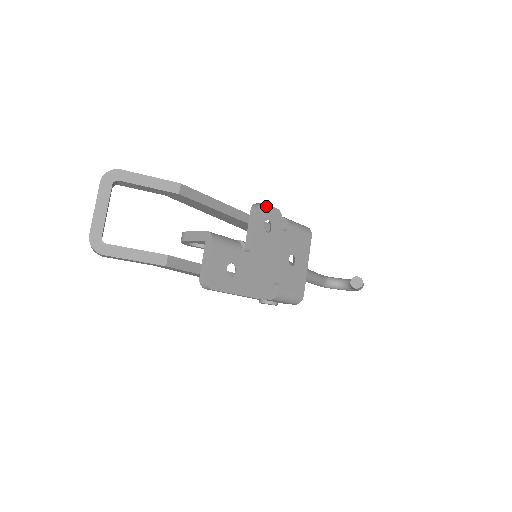
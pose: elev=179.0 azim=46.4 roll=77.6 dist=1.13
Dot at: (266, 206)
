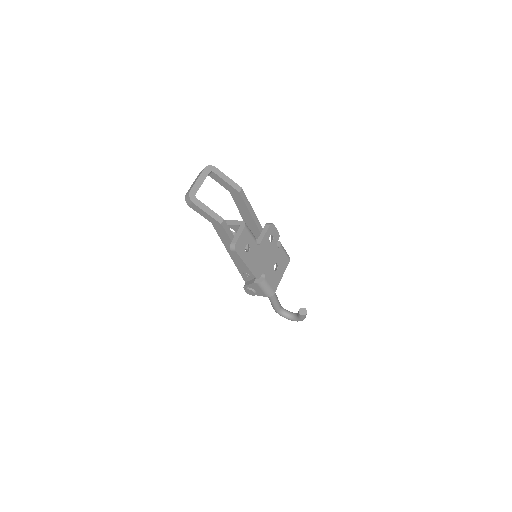
Dot at: (274, 227)
